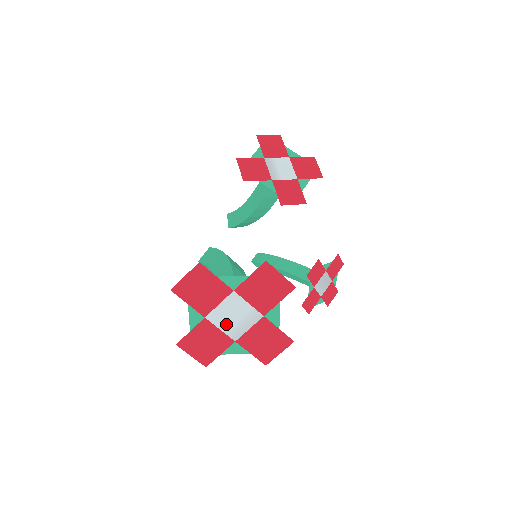
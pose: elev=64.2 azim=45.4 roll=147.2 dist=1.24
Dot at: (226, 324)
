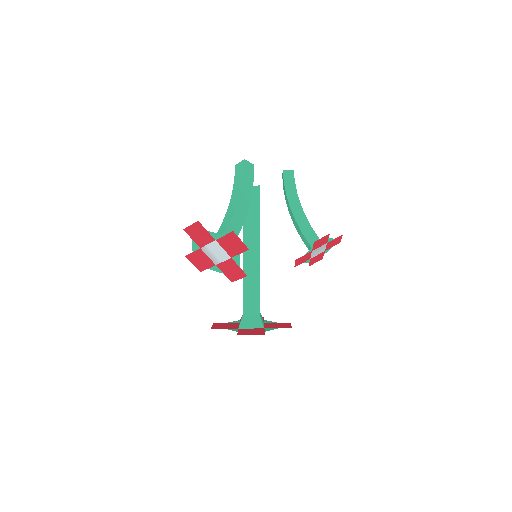
Dot at: occluded
